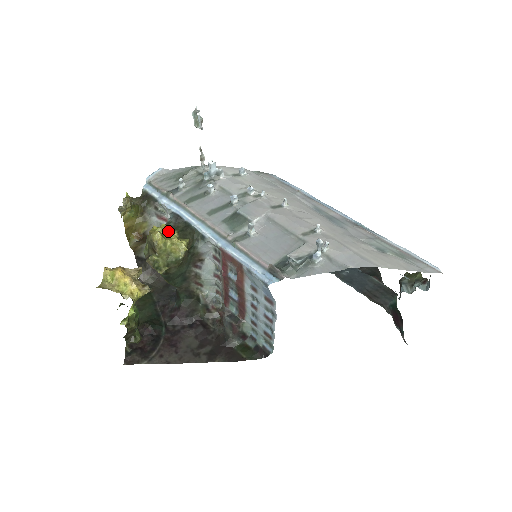
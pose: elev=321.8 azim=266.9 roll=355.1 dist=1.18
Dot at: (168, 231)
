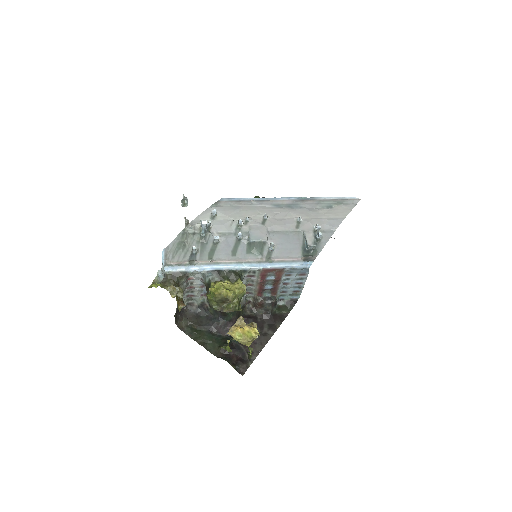
Dot at: (225, 284)
